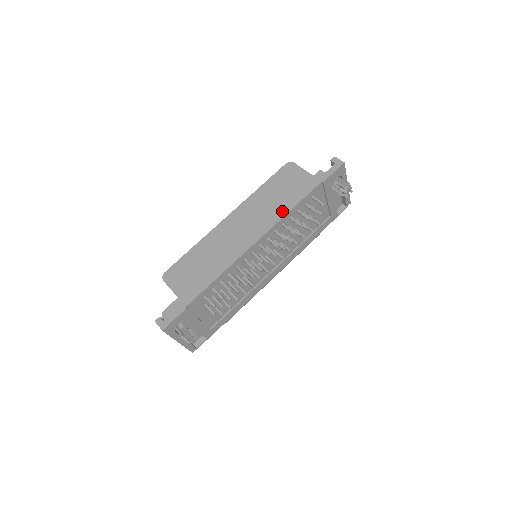
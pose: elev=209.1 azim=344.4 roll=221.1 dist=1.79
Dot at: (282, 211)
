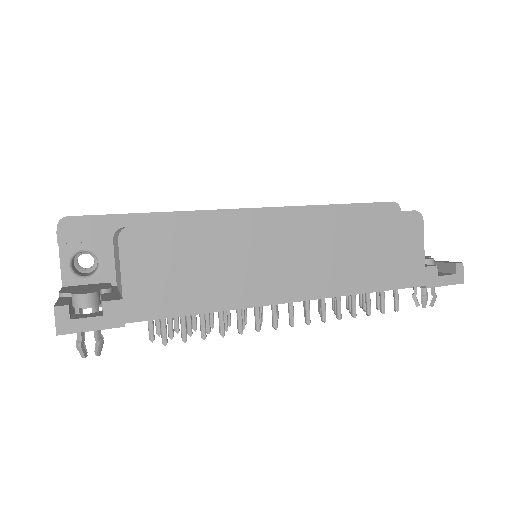
Dot at: (357, 284)
